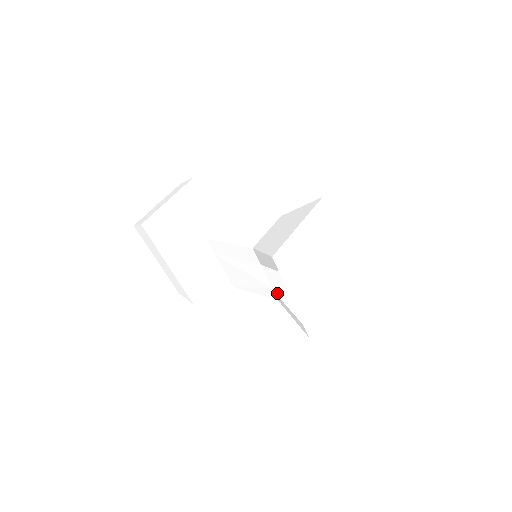
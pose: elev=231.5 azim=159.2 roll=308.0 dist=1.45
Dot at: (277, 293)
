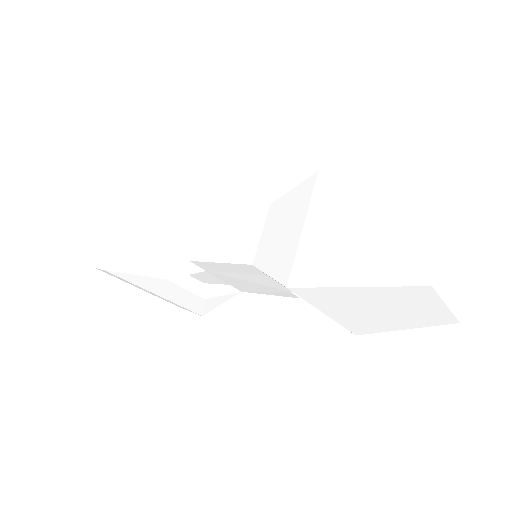
Dot at: occluded
